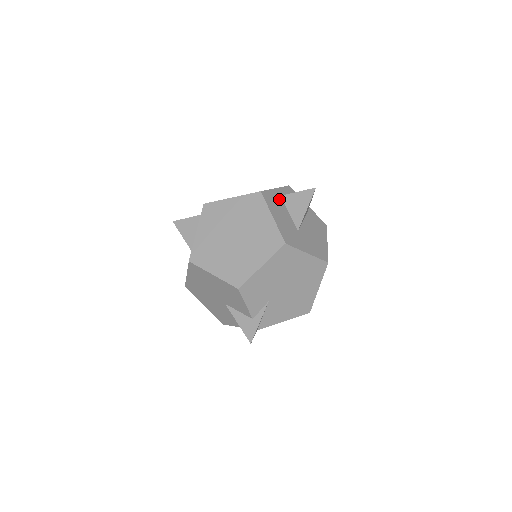
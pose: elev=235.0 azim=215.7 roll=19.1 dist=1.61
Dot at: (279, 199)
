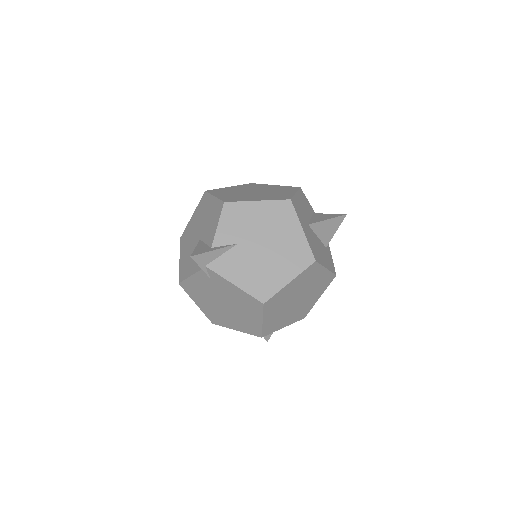
Dot at: (310, 210)
